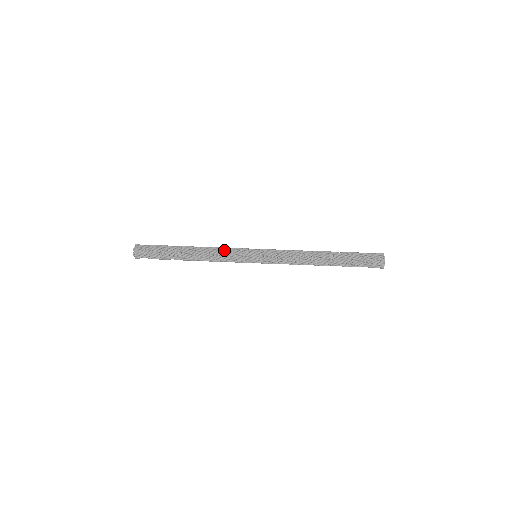
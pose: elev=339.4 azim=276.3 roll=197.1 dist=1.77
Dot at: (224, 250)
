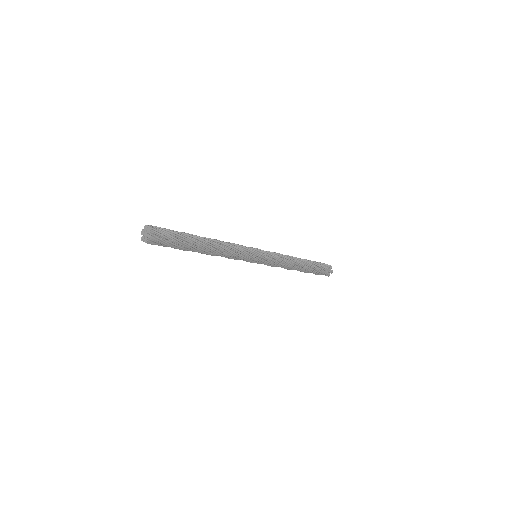
Dot at: (235, 245)
